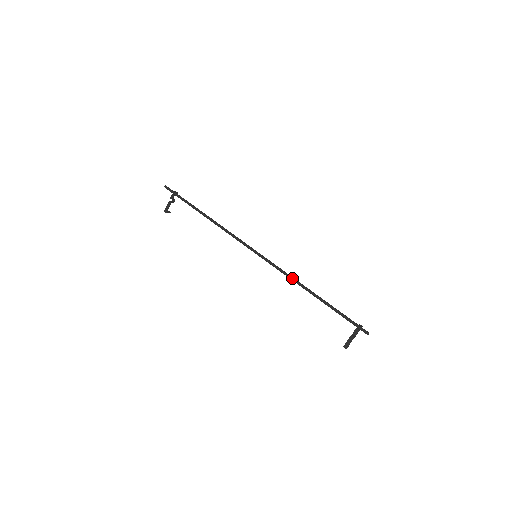
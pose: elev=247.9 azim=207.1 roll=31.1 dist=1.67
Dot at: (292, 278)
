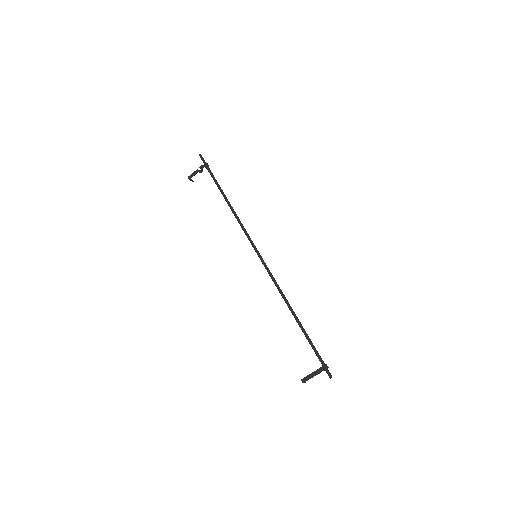
Dot at: (281, 292)
